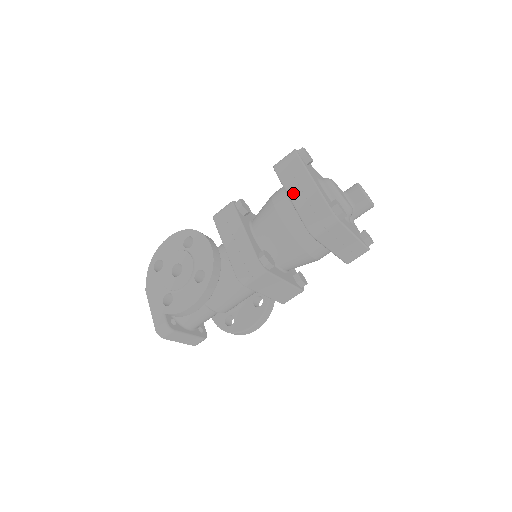
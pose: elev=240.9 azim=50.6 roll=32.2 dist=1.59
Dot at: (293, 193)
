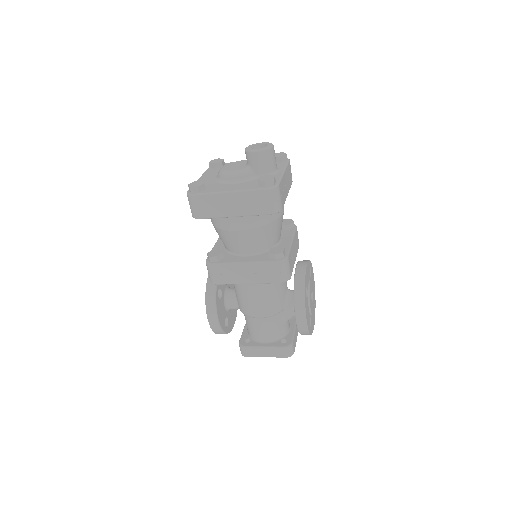
Dot at: occluded
